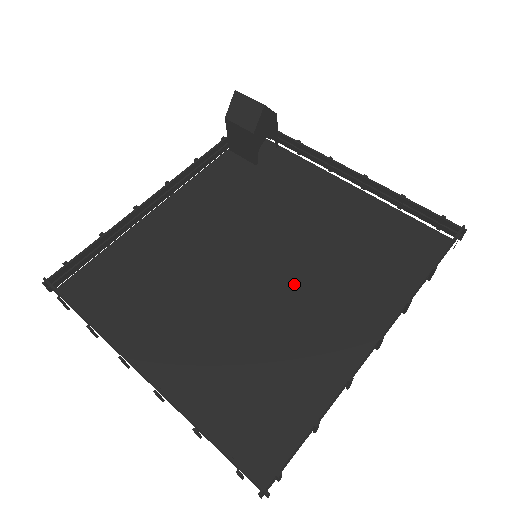
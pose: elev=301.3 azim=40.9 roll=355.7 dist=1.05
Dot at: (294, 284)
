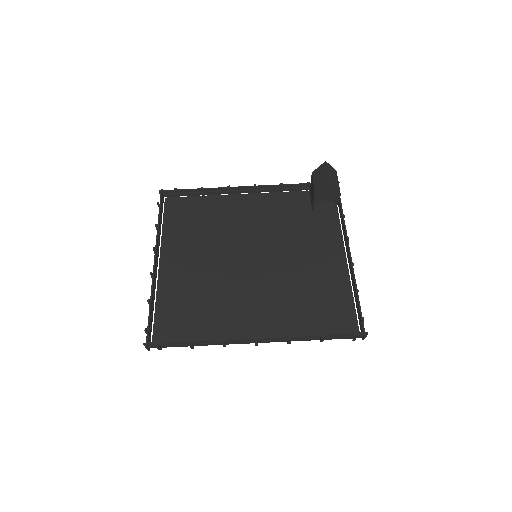
Dot at: (257, 284)
